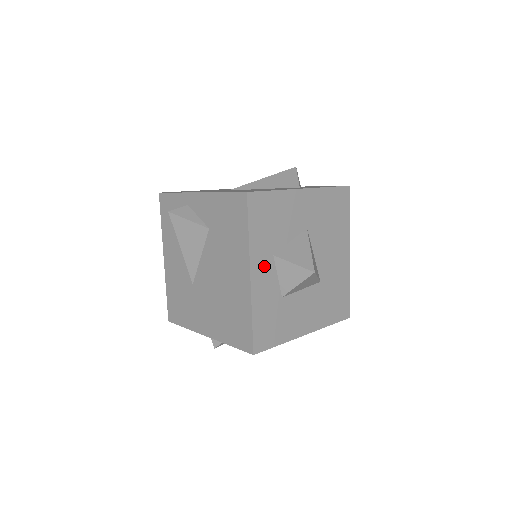
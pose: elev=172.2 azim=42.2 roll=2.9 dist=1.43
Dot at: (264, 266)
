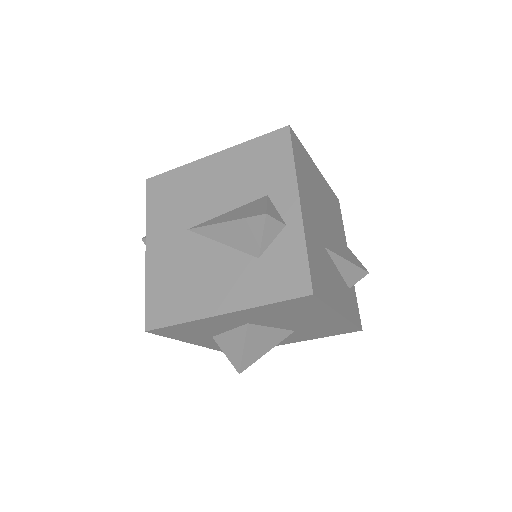
Dot at: (206, 340)
